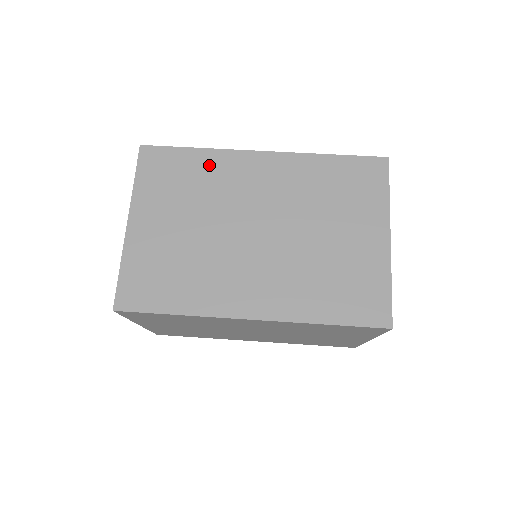
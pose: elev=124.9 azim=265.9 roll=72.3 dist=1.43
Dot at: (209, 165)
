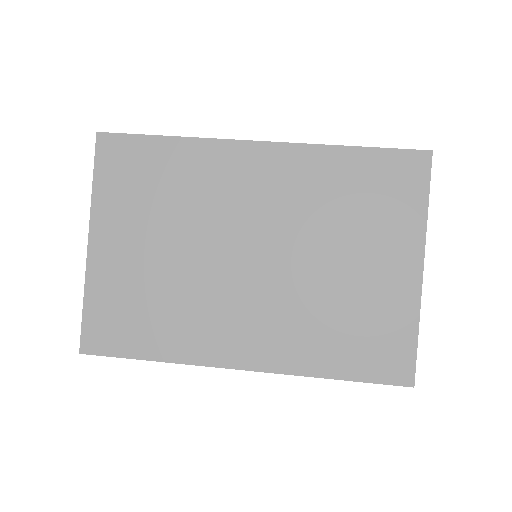
Dot at: occluded
